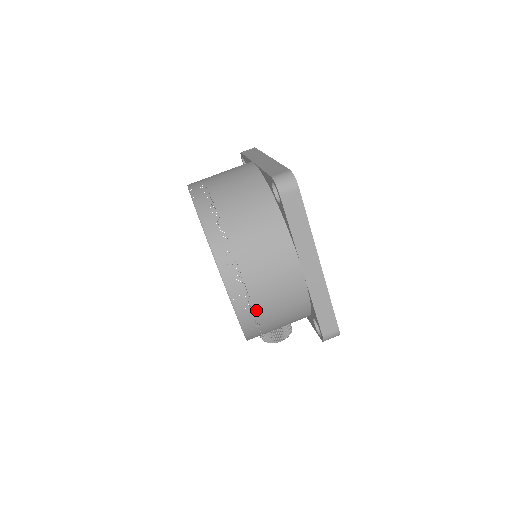
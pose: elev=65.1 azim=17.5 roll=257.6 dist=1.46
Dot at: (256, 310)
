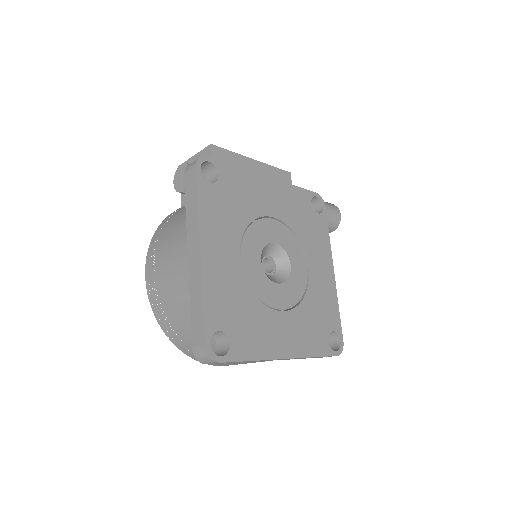
Dot at: occluded
